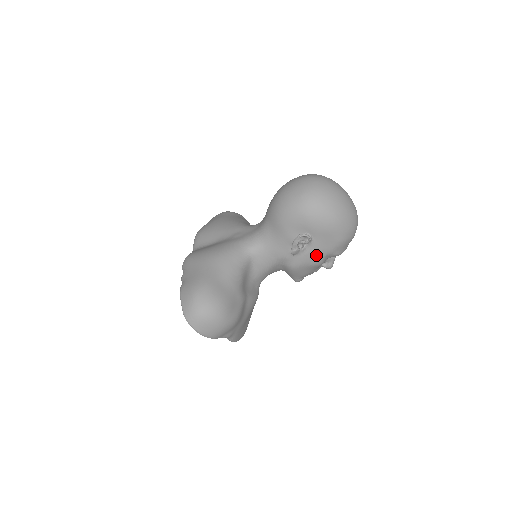
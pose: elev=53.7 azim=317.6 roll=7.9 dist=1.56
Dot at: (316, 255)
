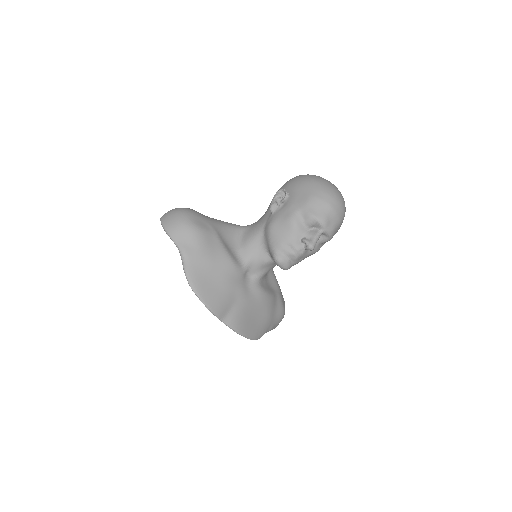
Dot at: (289, 209)
